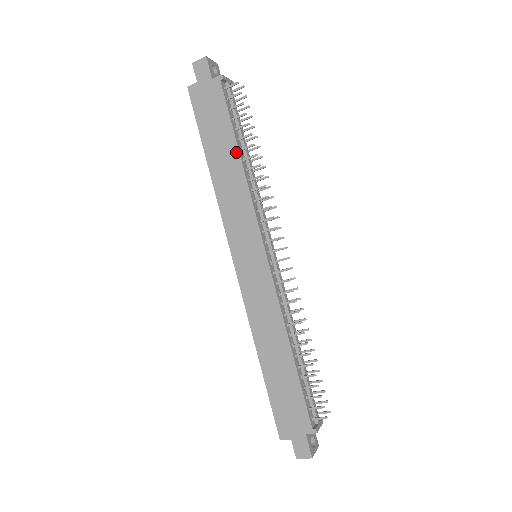
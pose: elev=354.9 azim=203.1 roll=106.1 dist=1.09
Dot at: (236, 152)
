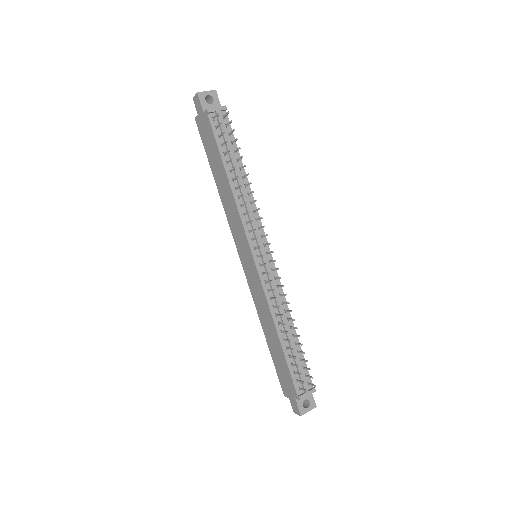
Dot at: (225, 175)
